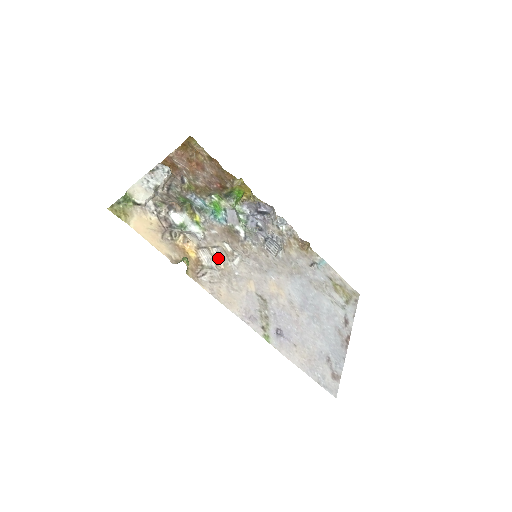
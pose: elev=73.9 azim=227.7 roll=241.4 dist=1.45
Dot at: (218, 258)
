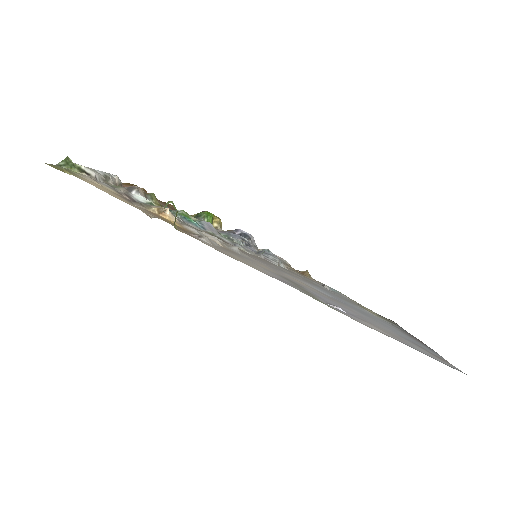
Dot at: (211, 238)
